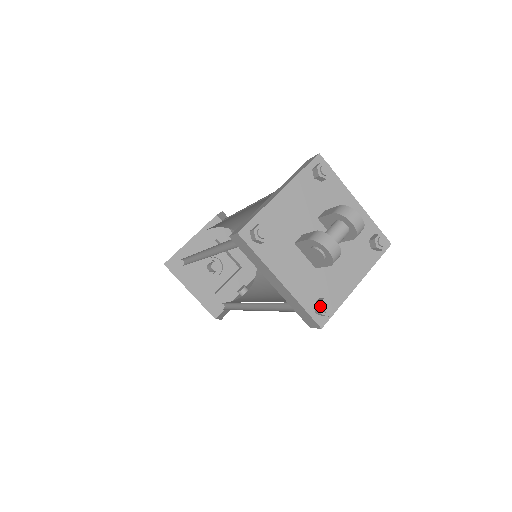
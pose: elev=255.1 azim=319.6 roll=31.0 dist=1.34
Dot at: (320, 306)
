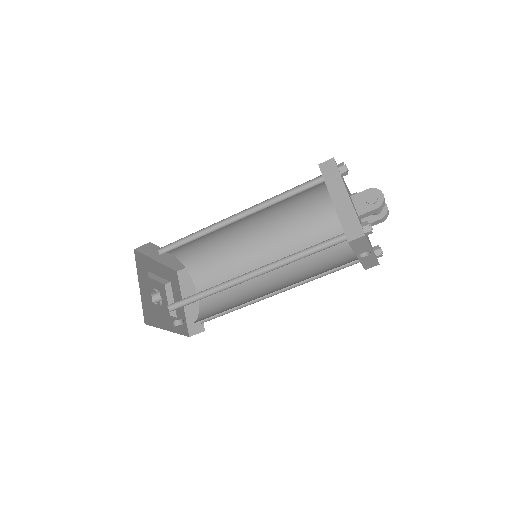
Dot at: occluded
